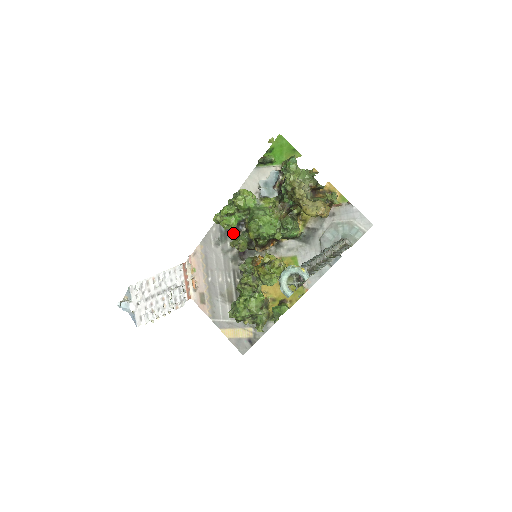
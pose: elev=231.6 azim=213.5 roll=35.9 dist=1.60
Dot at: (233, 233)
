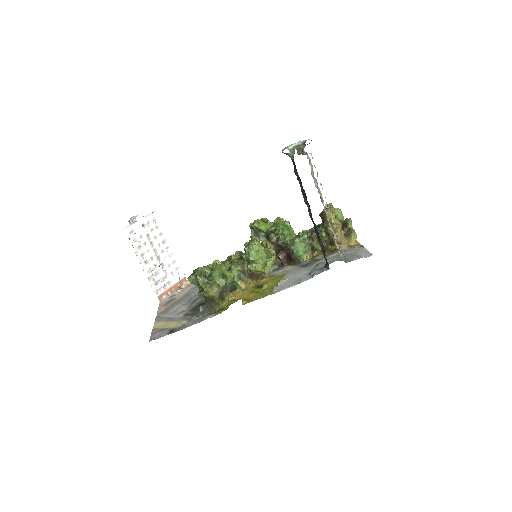
Dot at: occluded
